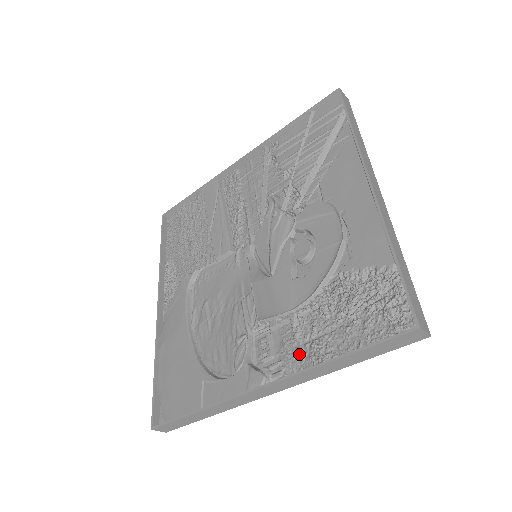
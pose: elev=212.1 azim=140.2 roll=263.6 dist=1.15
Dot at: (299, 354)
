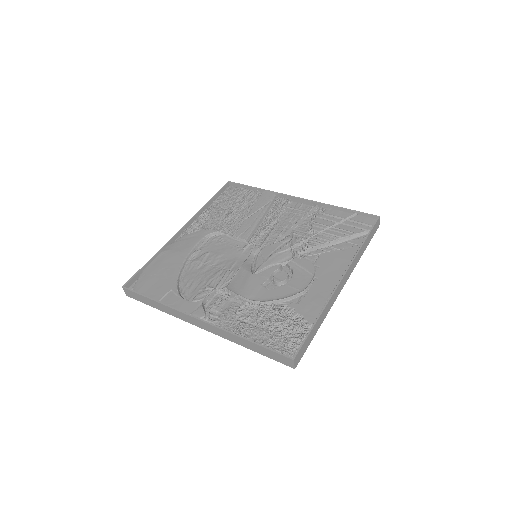
Dot at: (231, 322)
